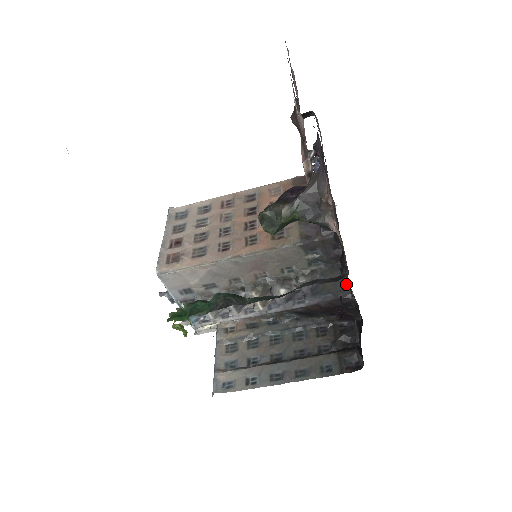
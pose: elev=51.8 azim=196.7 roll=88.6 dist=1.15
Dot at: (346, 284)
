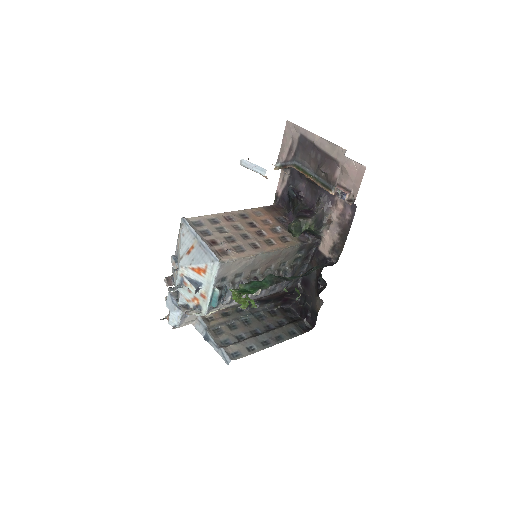
Dot at: occluded
